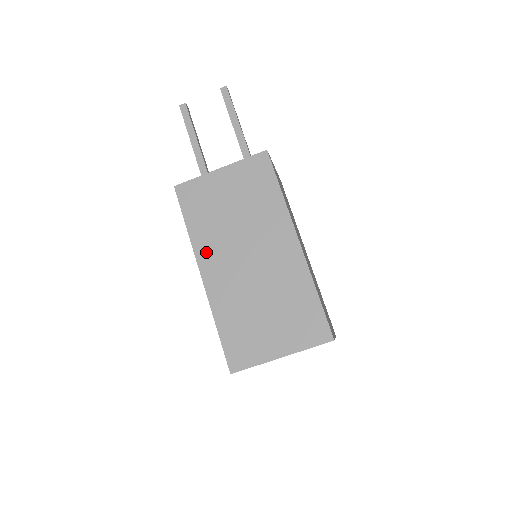
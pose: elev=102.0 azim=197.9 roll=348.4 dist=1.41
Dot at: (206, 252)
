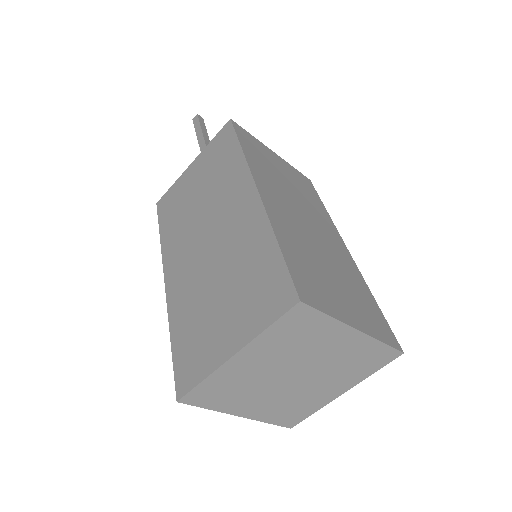
Dot at: (263, 179)
